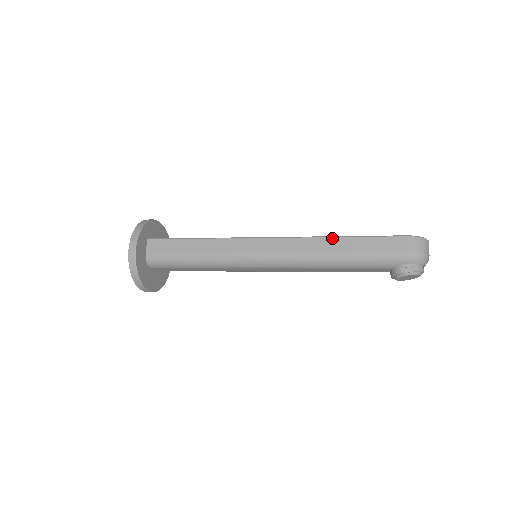
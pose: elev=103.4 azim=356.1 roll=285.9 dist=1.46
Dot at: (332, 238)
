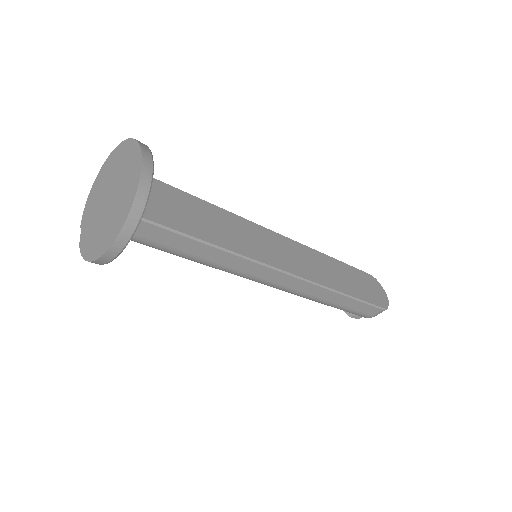
Dot at: (338, 294)
